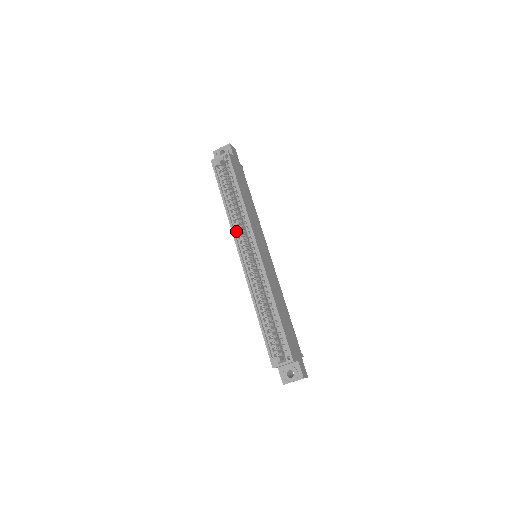
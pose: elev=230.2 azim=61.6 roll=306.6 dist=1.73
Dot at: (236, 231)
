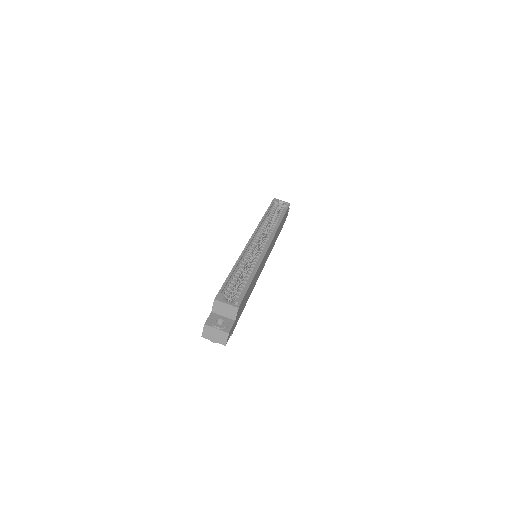
Dot at: (260, 229)
